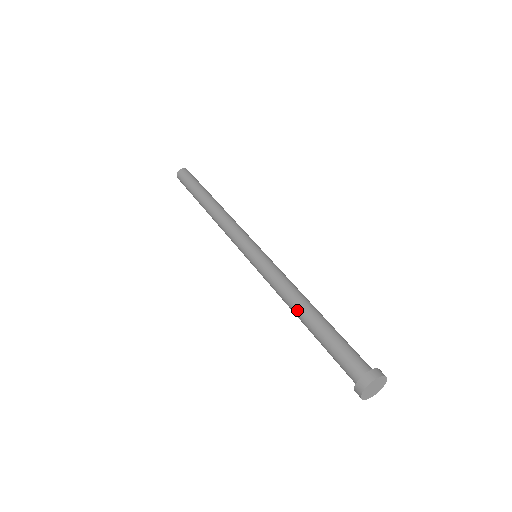
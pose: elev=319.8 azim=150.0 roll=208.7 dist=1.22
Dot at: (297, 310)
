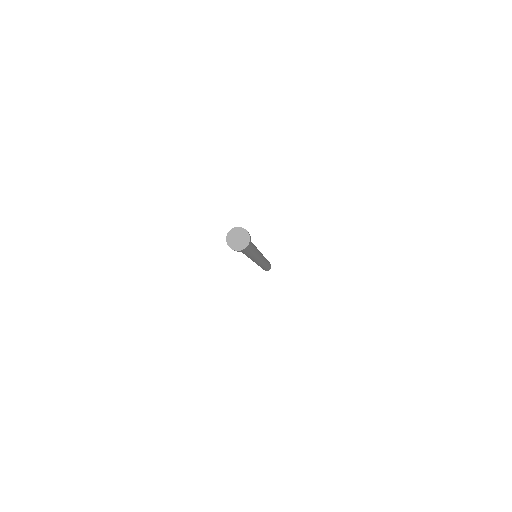
Dot at: occluded
